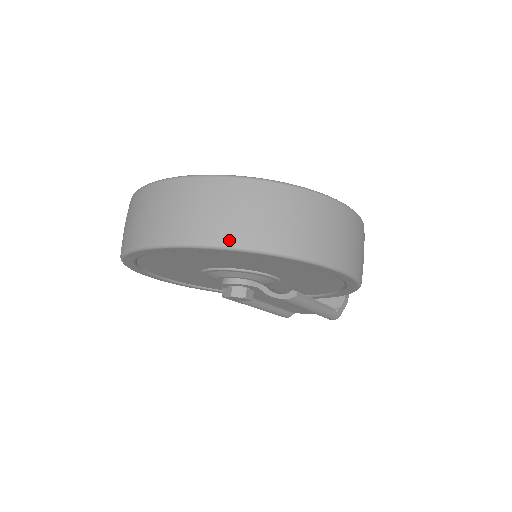
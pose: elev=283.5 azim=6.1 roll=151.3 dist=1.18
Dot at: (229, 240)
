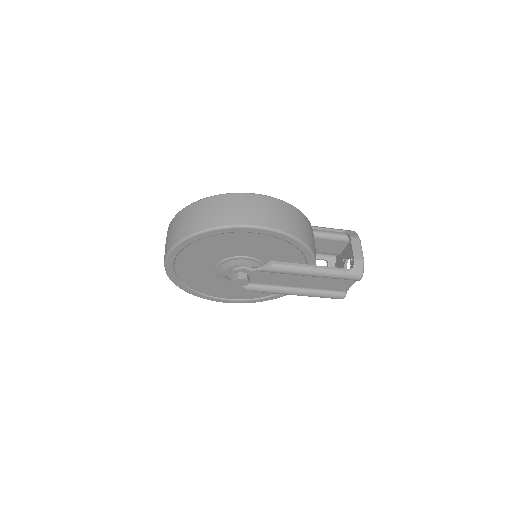
Dot at: (175, 242)
